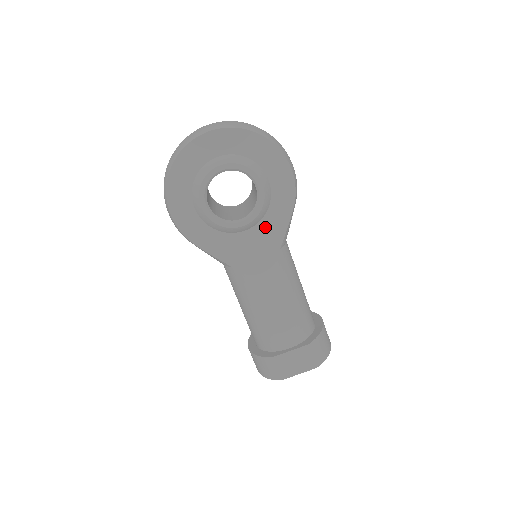
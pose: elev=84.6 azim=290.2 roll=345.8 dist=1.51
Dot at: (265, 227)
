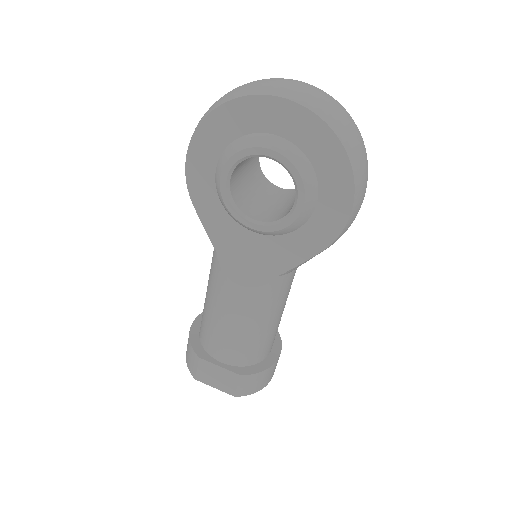
Dot at: (278, 245)
